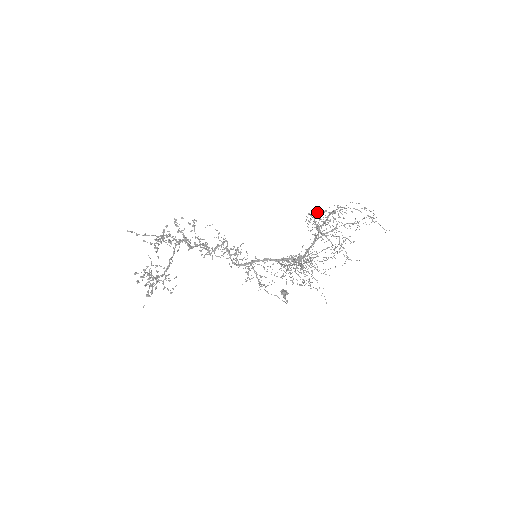
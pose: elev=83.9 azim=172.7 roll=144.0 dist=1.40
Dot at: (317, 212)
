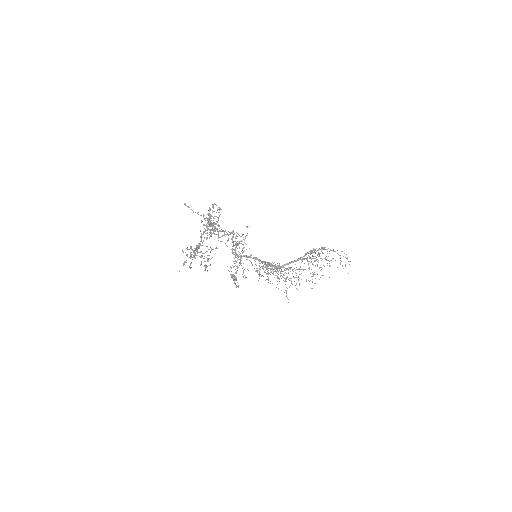
Dot at: occluded
